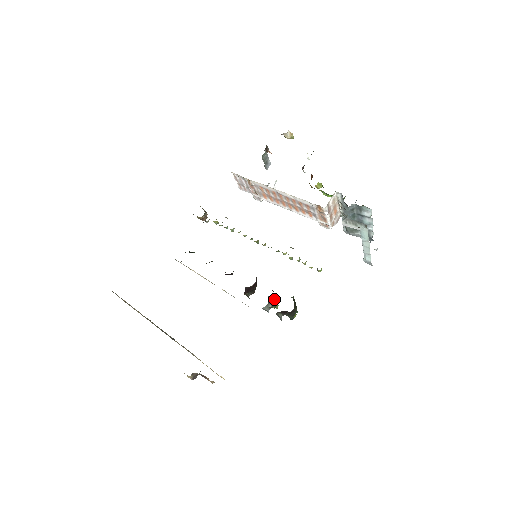
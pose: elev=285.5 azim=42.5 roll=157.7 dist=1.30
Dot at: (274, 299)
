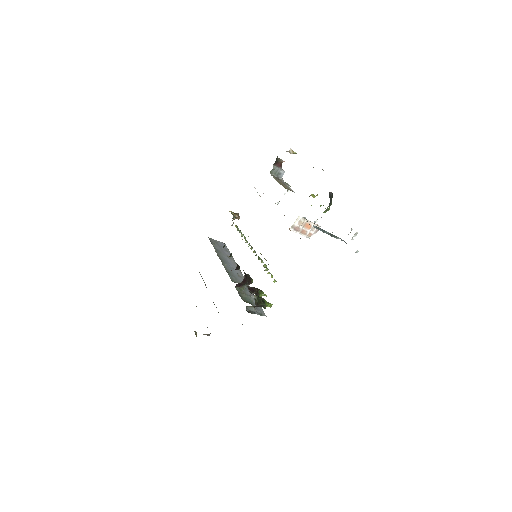
Dot at: (255, 293)
